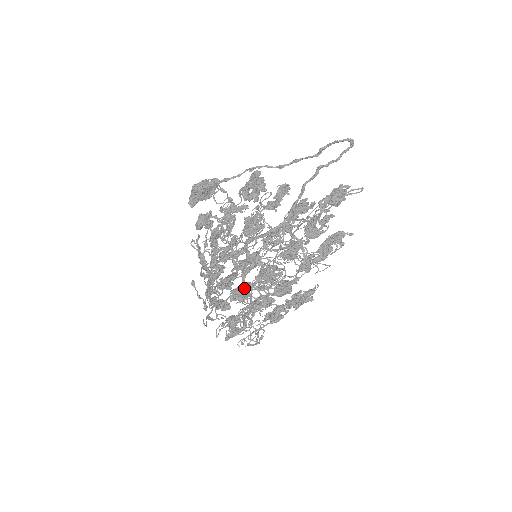
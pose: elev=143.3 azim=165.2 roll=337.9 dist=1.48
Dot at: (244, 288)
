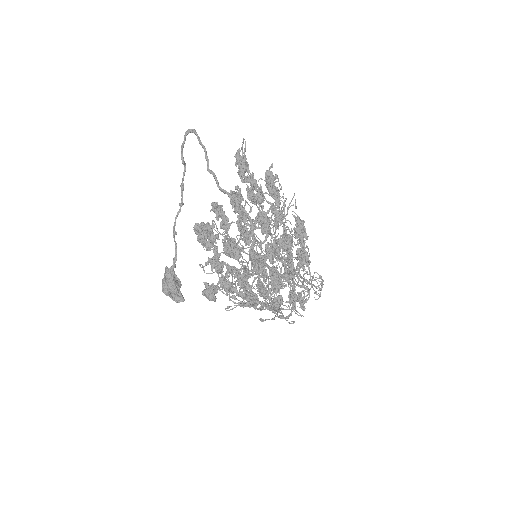
Dot at: (284, 276)
